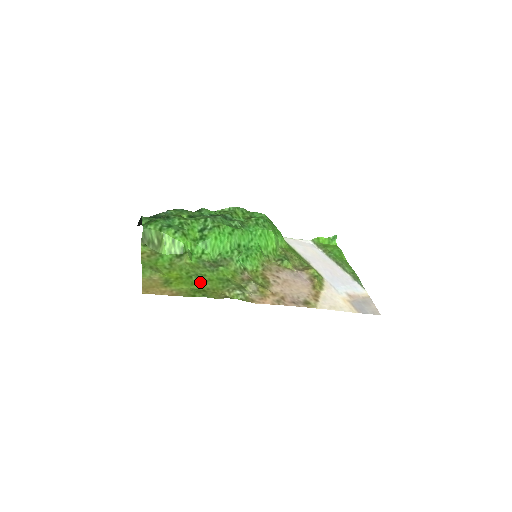
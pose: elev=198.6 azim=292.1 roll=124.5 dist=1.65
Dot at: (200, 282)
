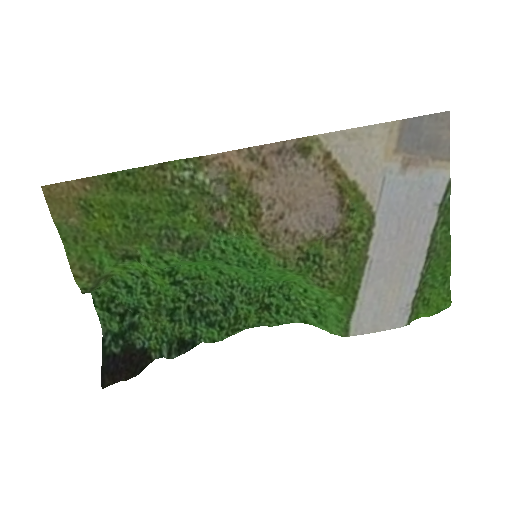
Dot at: (137, 207)
